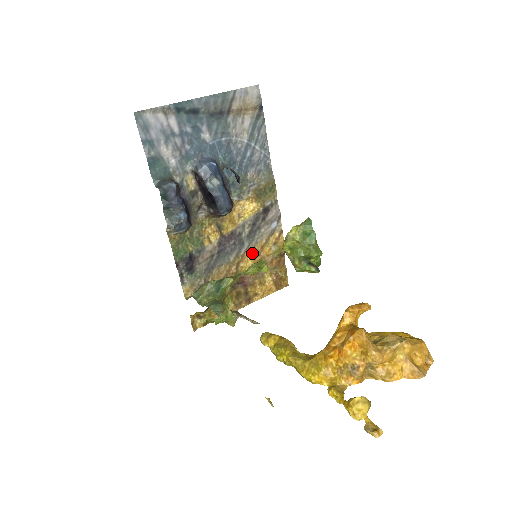
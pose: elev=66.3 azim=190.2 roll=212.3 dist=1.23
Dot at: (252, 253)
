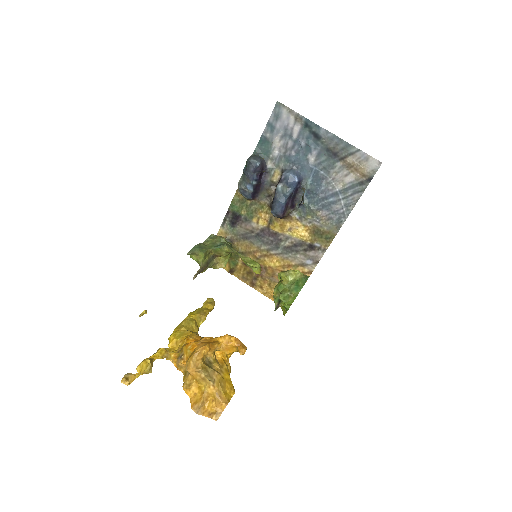
Dot at: (279, 261)
